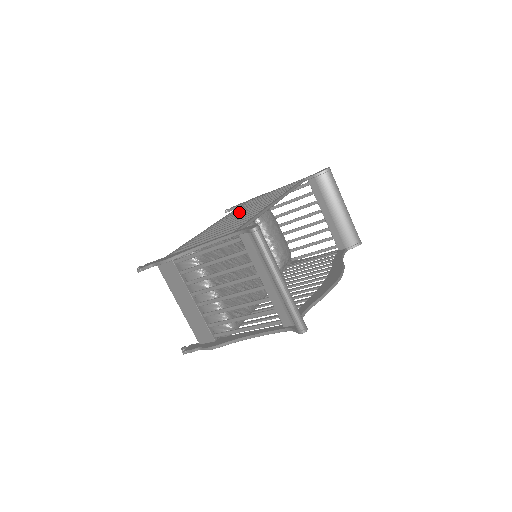
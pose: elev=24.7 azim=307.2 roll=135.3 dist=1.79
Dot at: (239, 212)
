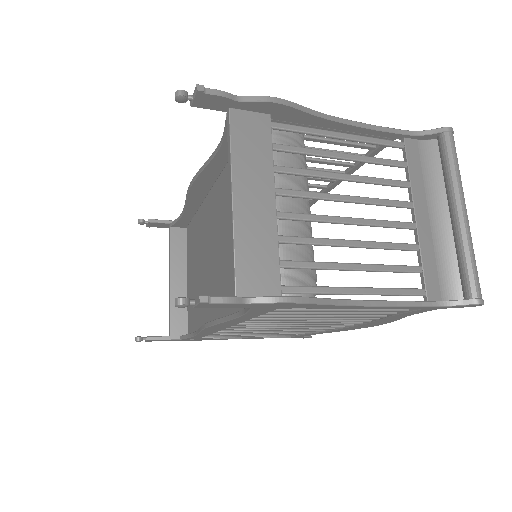
Dot at: occluded
